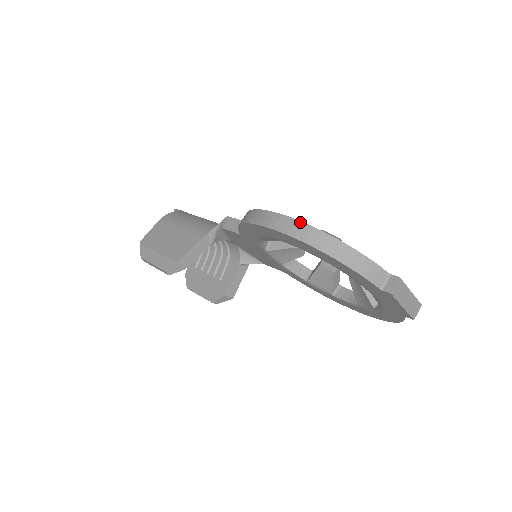
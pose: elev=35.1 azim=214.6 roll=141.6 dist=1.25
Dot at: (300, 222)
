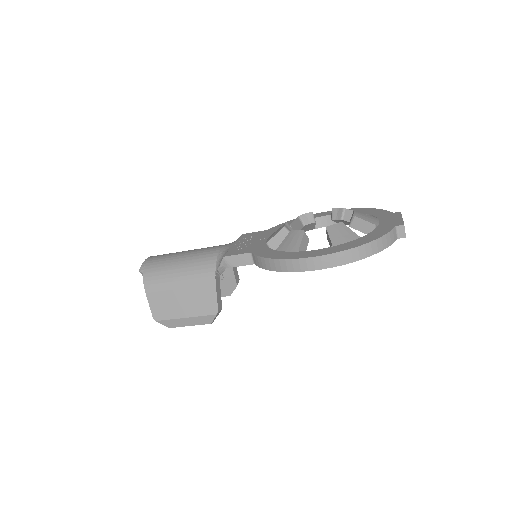
Dot at: (340, 253)
